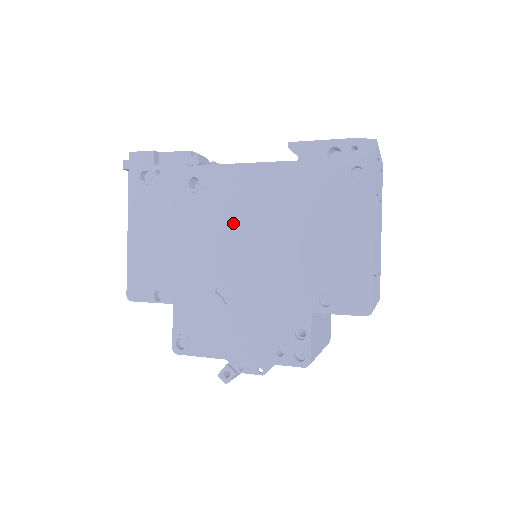
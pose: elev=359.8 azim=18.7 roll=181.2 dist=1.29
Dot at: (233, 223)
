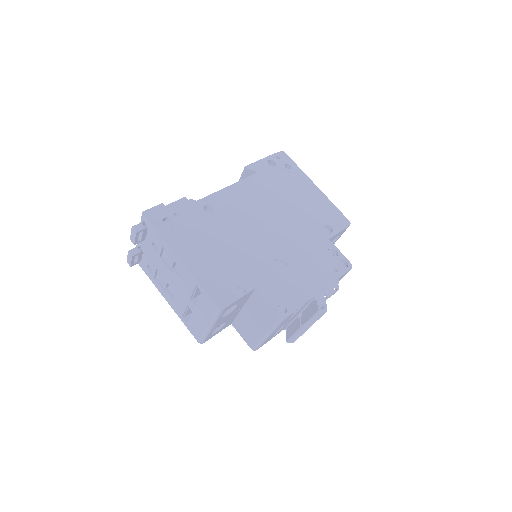
Dot at: (251, 218)
